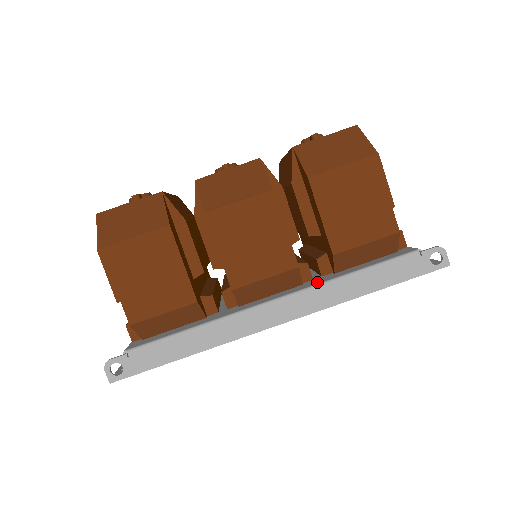
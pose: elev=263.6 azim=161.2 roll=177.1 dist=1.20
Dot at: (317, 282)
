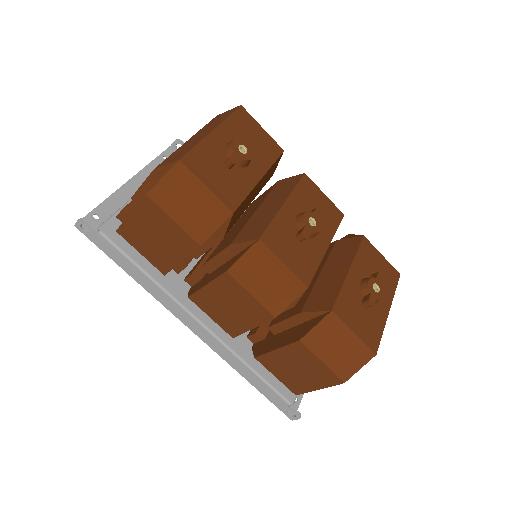
Dot at: (234, 345)
